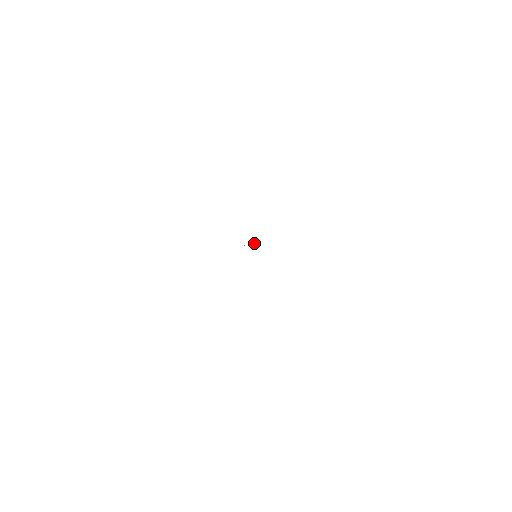
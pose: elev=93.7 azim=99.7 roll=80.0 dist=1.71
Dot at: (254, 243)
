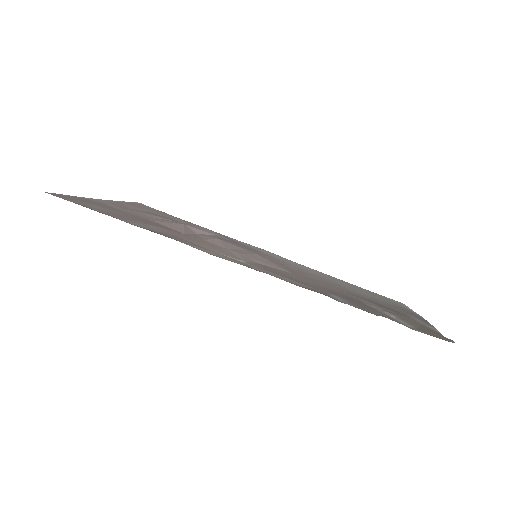
Dot at: occluded
